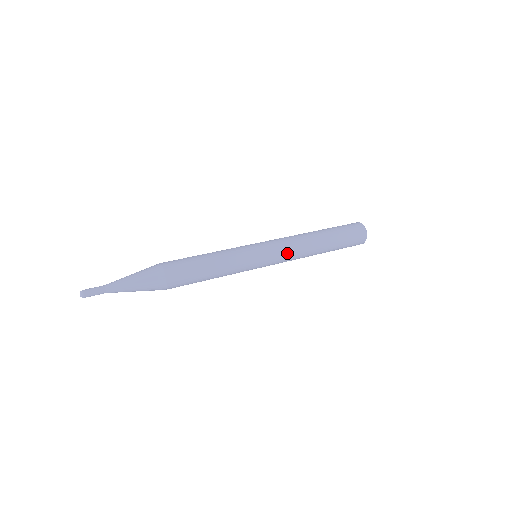
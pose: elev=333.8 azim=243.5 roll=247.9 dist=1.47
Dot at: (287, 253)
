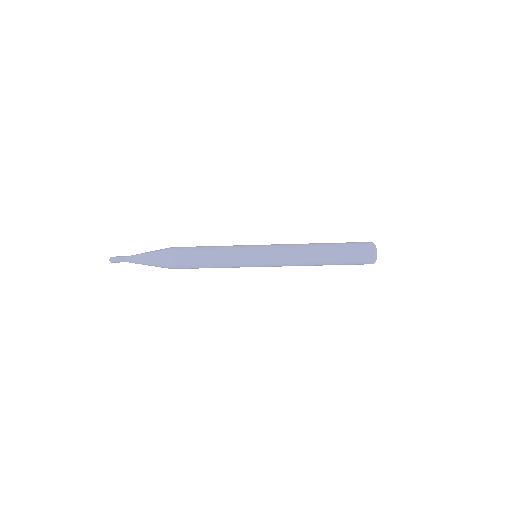
Dot at: occluded
